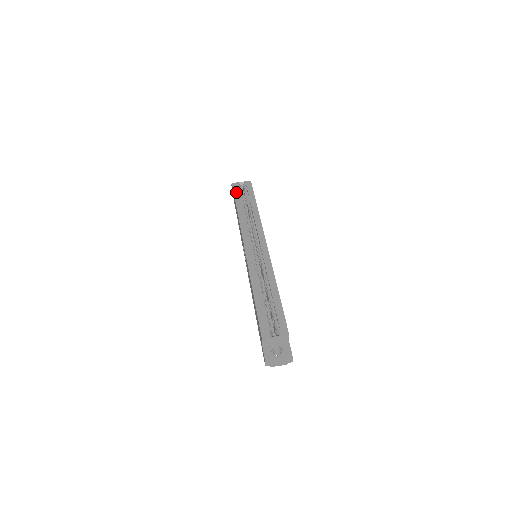
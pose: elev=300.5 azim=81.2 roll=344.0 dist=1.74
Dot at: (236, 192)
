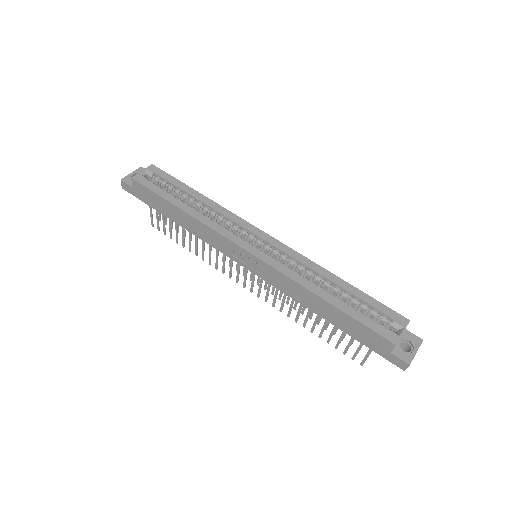
Dot at: (152, 187)
